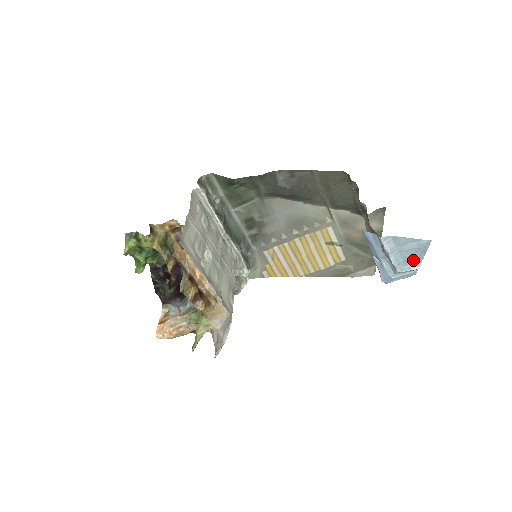
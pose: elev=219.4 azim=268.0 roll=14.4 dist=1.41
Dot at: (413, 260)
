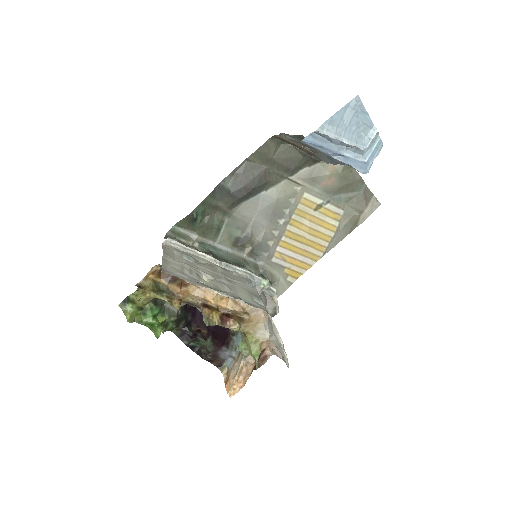
Dot at: (364, 128)
